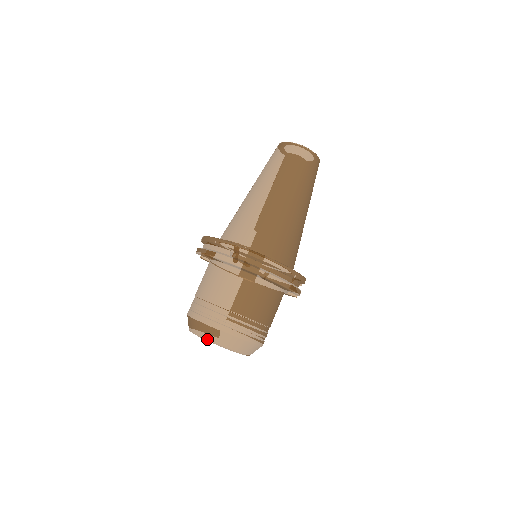
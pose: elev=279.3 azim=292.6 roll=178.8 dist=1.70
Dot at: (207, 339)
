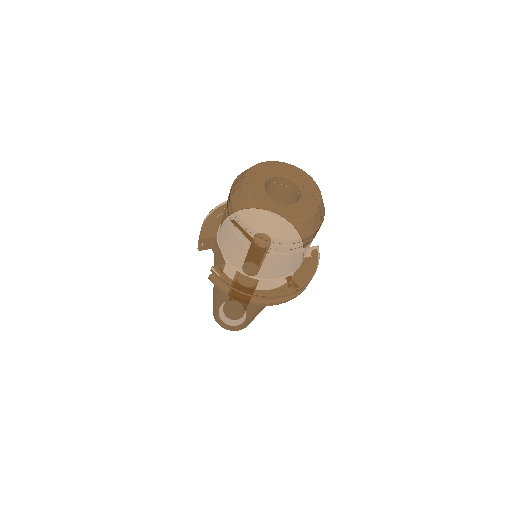
Dot at: (257, 164)
